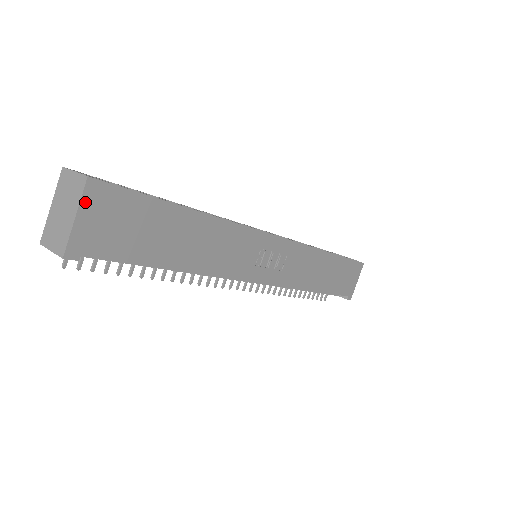
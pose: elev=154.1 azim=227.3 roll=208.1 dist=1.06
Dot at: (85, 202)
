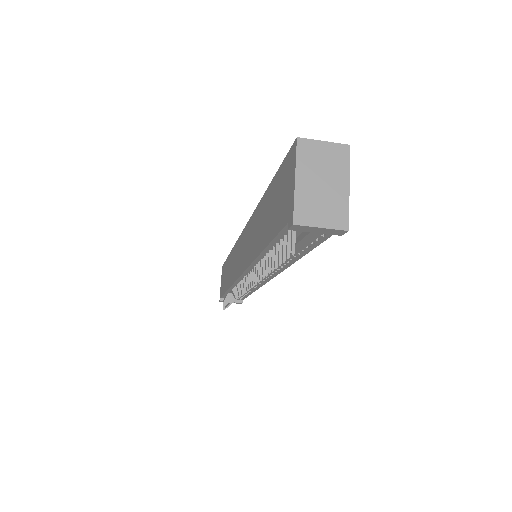
Dot at: (347, 172)
